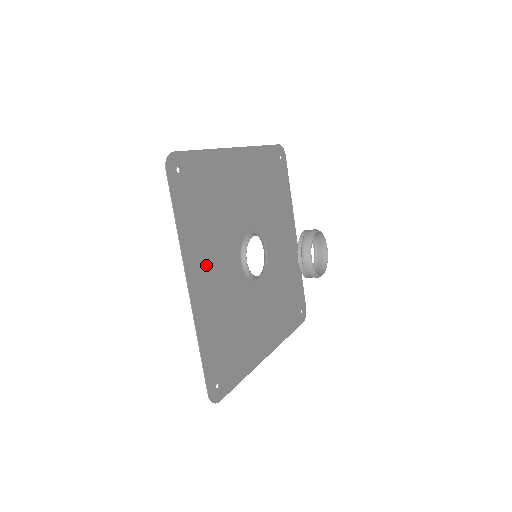
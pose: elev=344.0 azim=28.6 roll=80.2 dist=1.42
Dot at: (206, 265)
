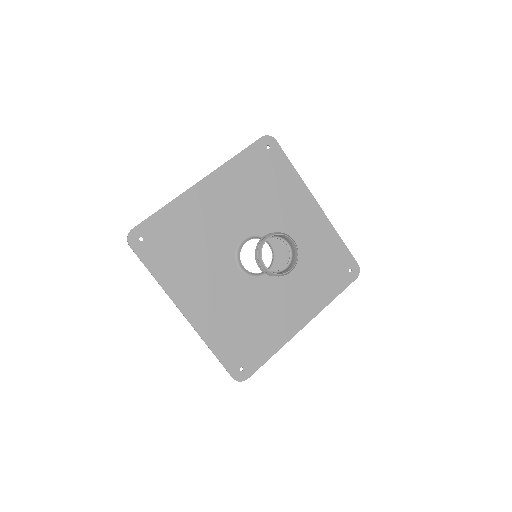
Dot at: (197, 290)
